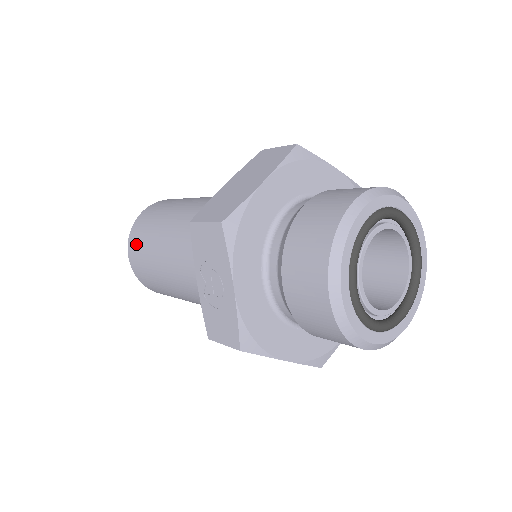
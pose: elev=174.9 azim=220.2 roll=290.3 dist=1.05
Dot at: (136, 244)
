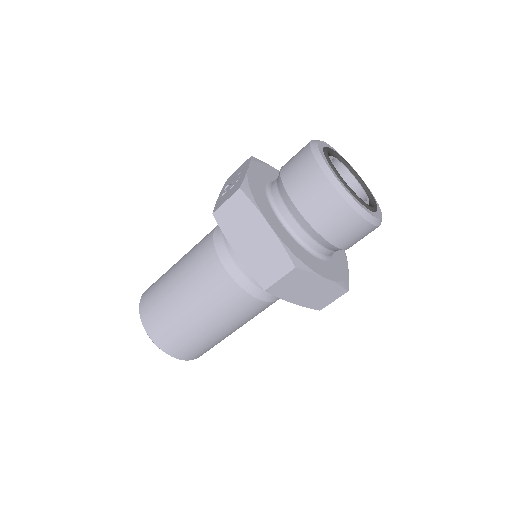
Dot at: occluded
